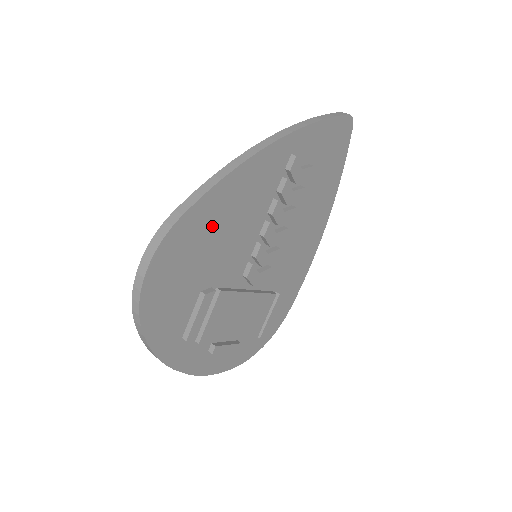
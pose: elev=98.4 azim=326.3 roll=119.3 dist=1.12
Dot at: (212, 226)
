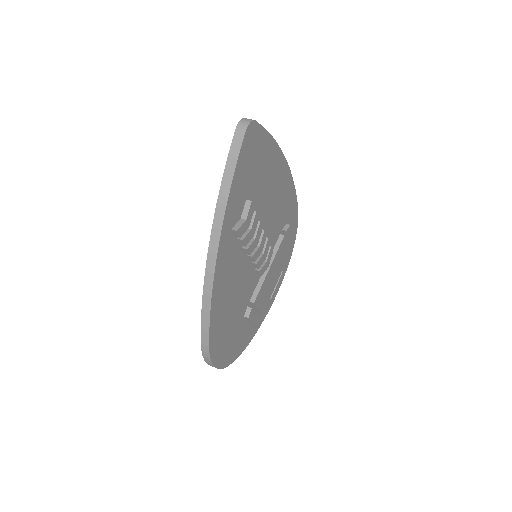
Dot at: (224, 316)
